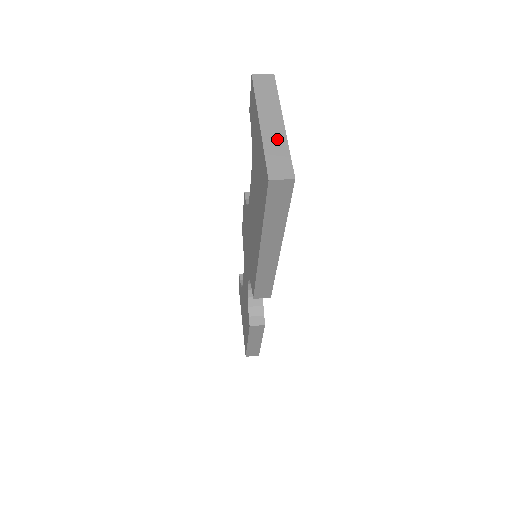
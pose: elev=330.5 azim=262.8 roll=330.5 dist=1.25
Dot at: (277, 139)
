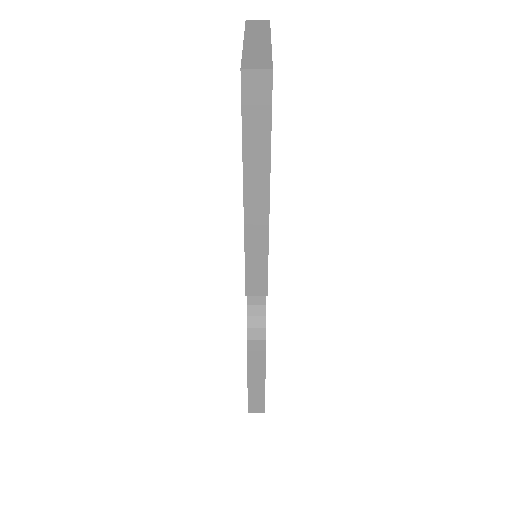
Dot at: (260, 49)
